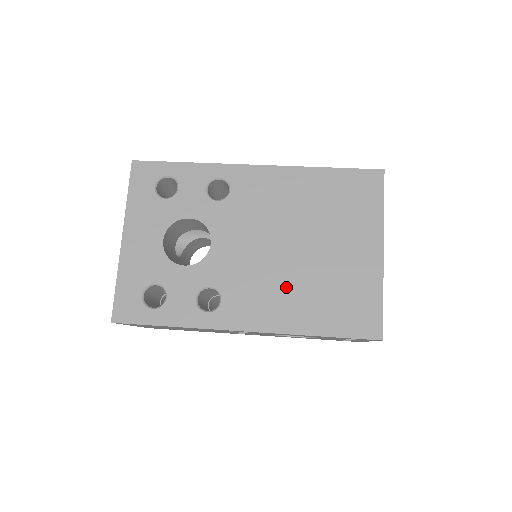
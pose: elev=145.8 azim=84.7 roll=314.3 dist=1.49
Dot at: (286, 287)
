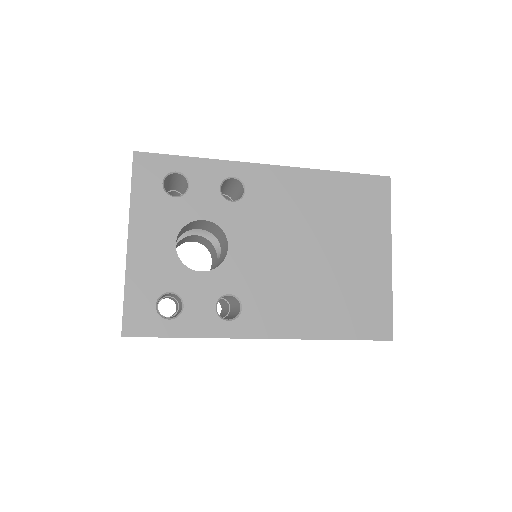
Dot at: (306, 292)
